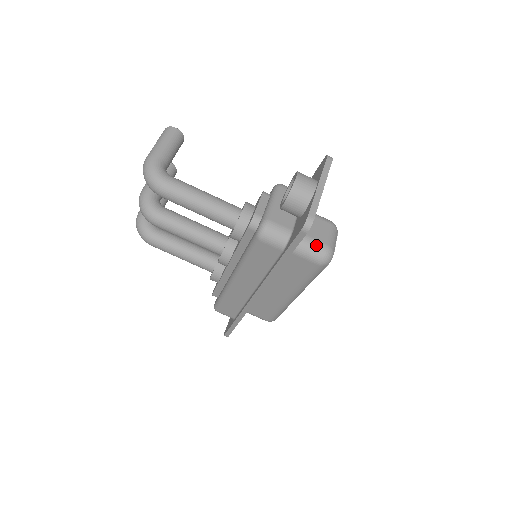
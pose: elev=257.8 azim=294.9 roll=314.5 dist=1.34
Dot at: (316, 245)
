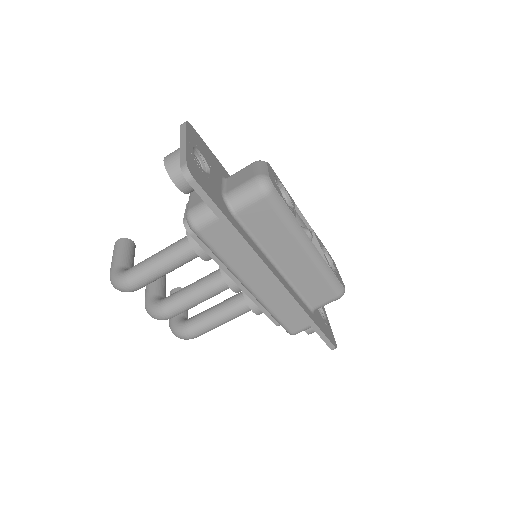
Dot at: (245, 186)
